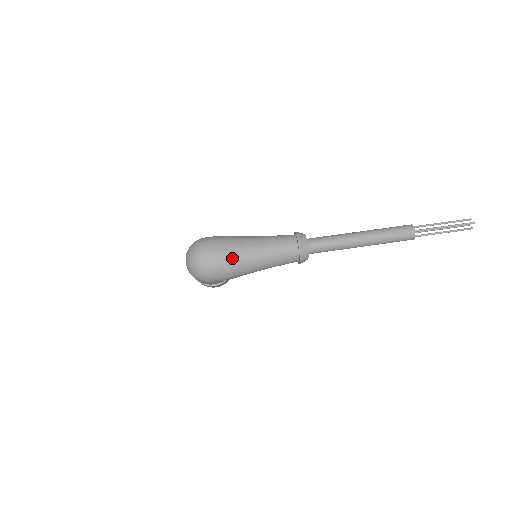
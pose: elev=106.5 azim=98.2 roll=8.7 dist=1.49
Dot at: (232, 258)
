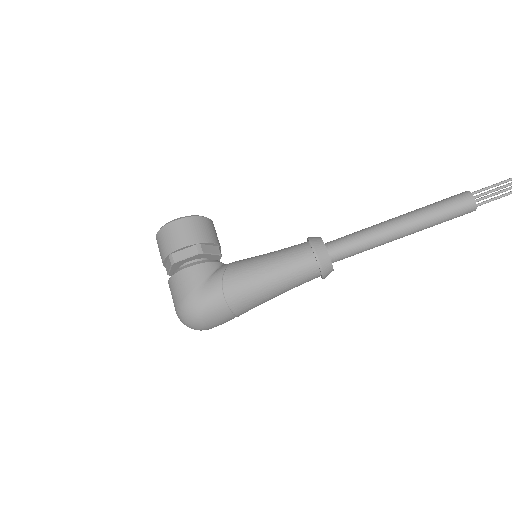
Dot at: occluded
